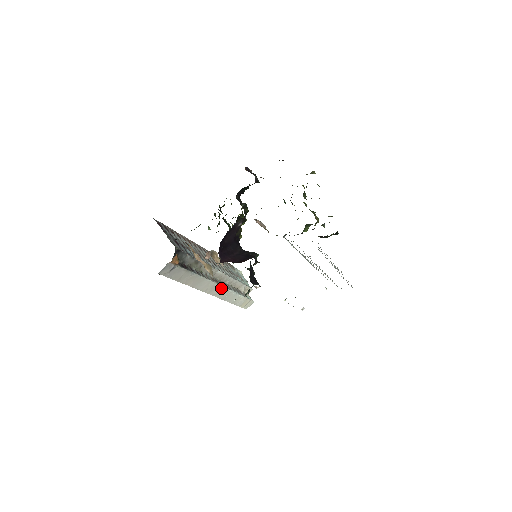
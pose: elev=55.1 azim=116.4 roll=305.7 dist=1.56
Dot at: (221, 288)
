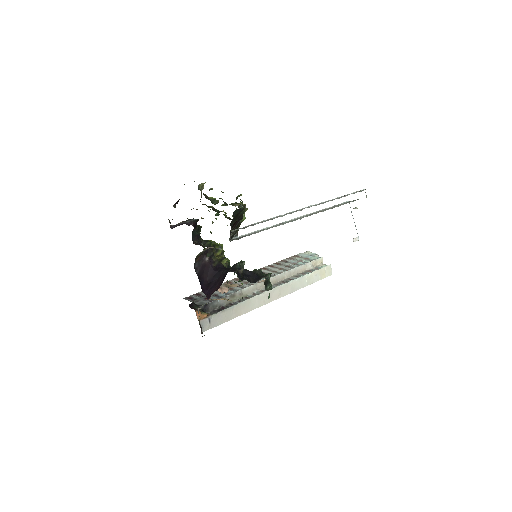
Dot at: (277, 289)
